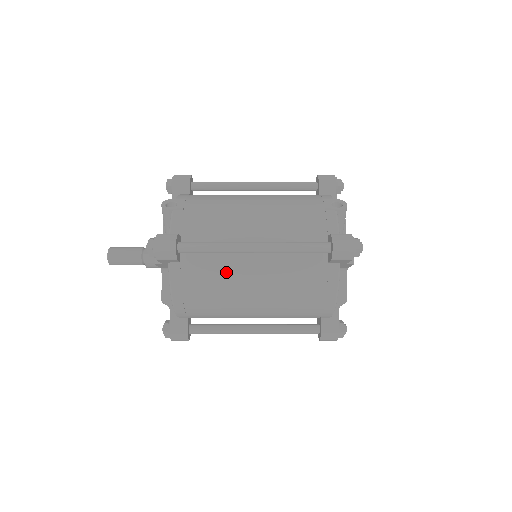
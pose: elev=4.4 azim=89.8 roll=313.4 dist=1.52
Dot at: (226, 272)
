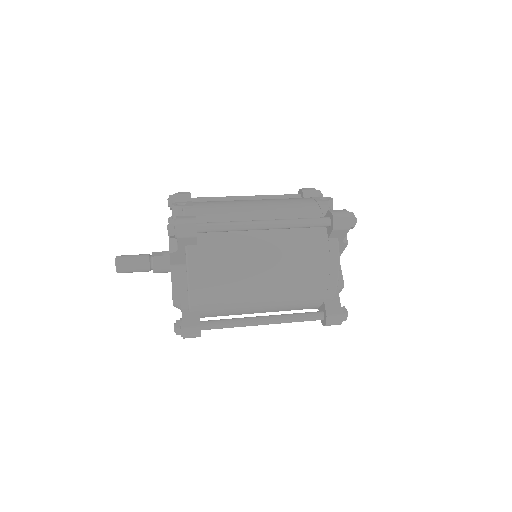
Dot at: (239, 252)
